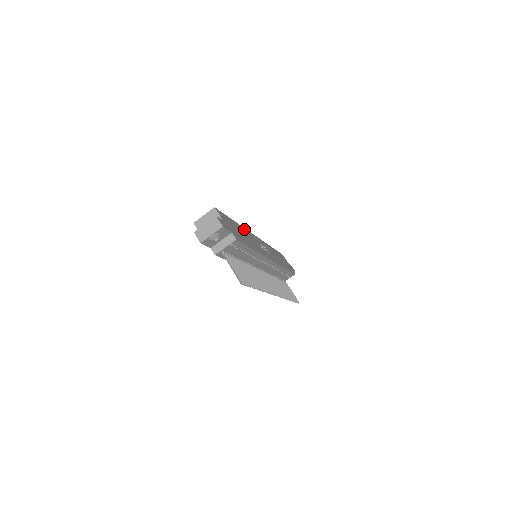
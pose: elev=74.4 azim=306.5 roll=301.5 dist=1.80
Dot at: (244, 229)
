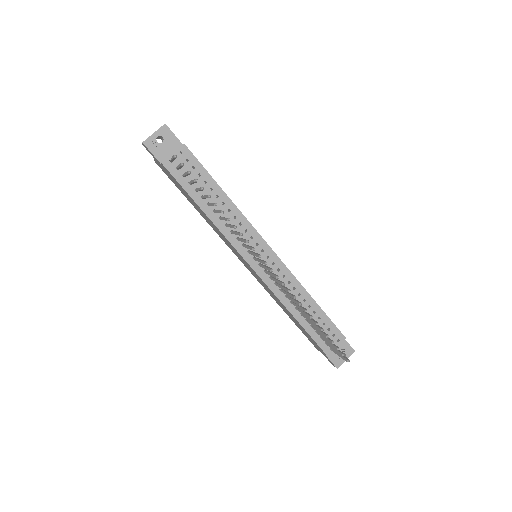
Dot at: occluded
